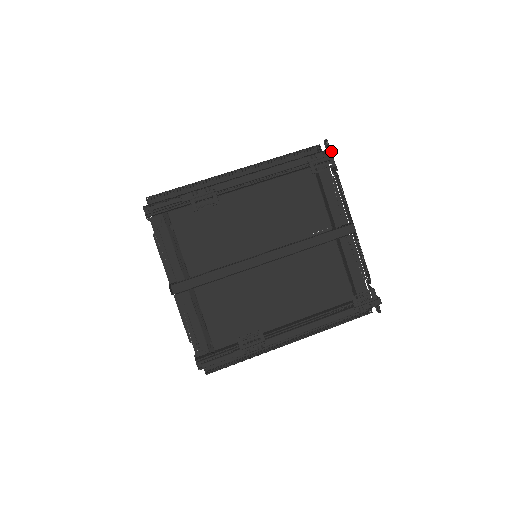
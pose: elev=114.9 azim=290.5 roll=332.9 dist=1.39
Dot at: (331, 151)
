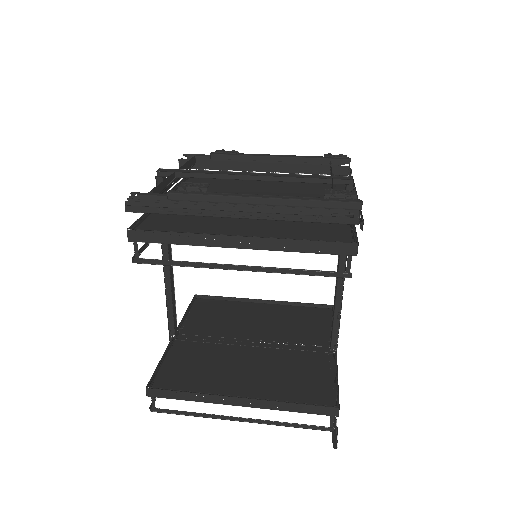
Dot at: (348, 158)
